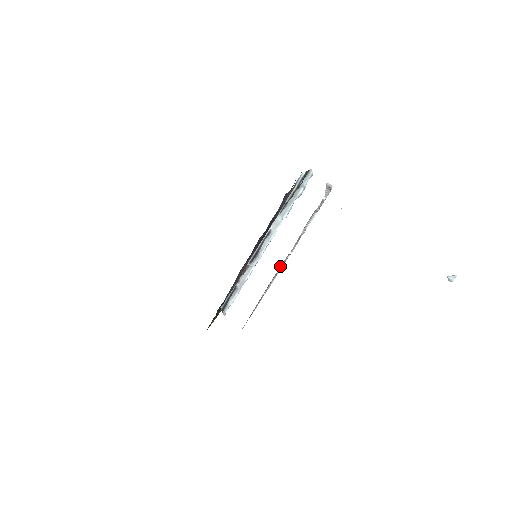
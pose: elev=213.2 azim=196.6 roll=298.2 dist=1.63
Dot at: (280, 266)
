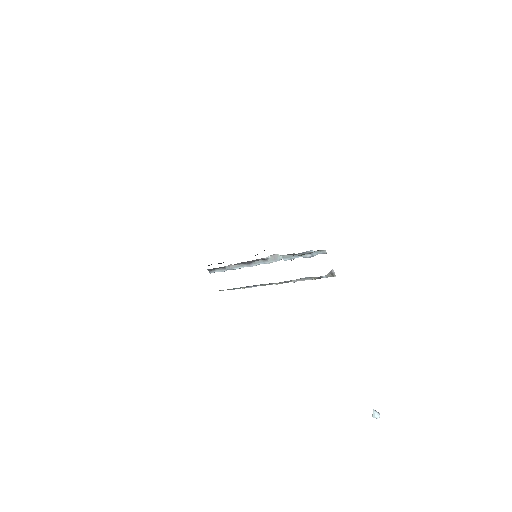
Dot at: (263, 284)
